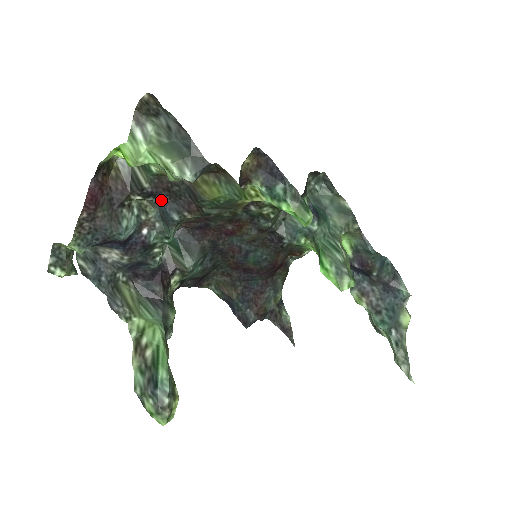
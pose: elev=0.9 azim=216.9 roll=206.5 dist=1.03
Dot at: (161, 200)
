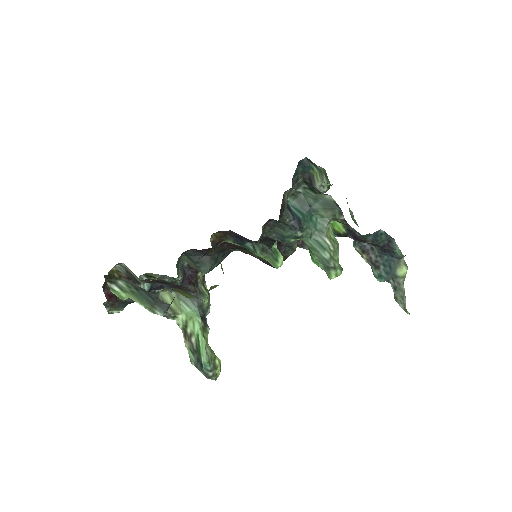
Dot at: occluded
